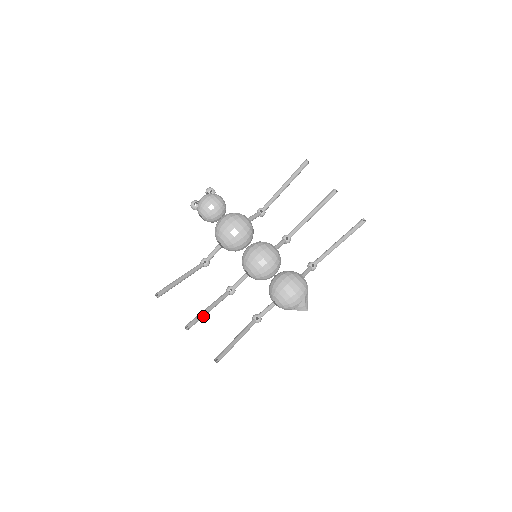
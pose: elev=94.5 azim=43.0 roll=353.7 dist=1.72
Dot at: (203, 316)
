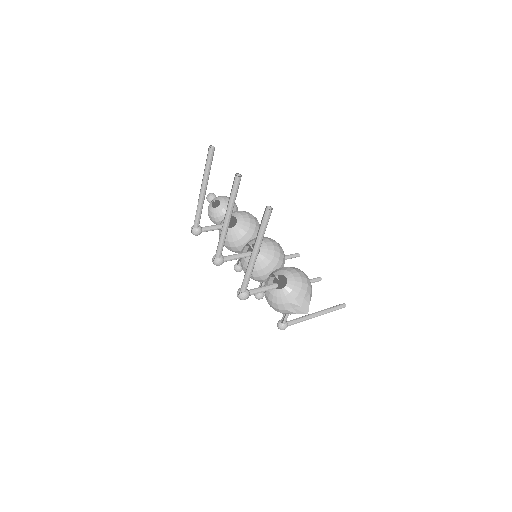
Dot at: (233, 205)
